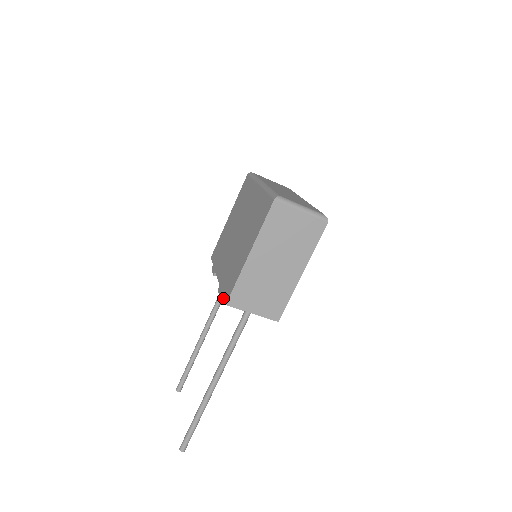
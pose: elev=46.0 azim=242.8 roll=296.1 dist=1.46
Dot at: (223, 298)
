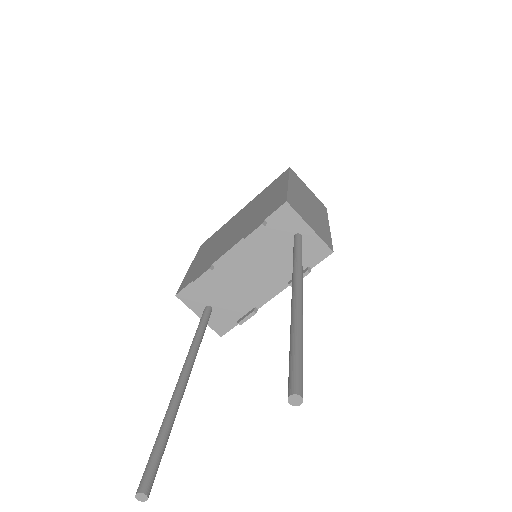
Dot at: (272, 212)
